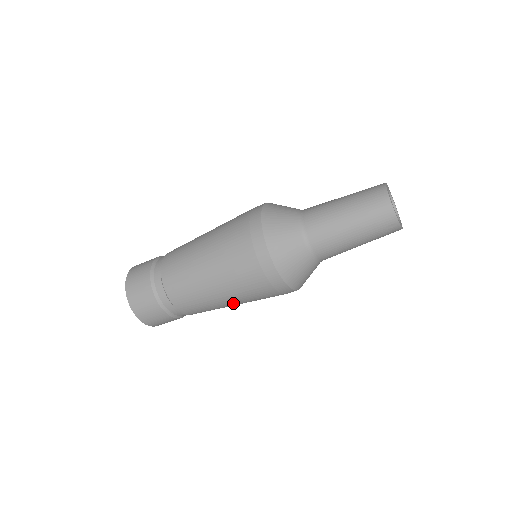
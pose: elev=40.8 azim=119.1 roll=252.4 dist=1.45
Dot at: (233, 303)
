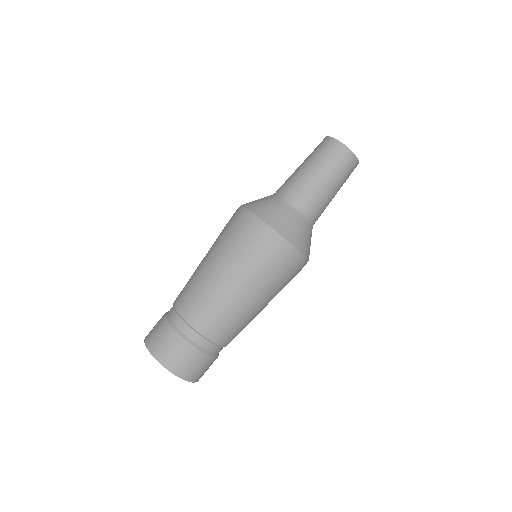
Dot at: (251, 298)
